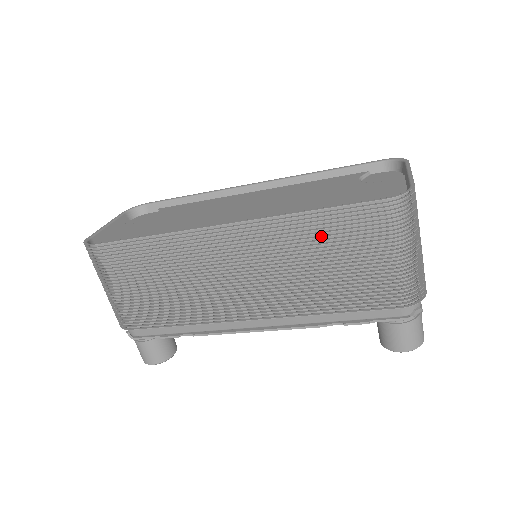
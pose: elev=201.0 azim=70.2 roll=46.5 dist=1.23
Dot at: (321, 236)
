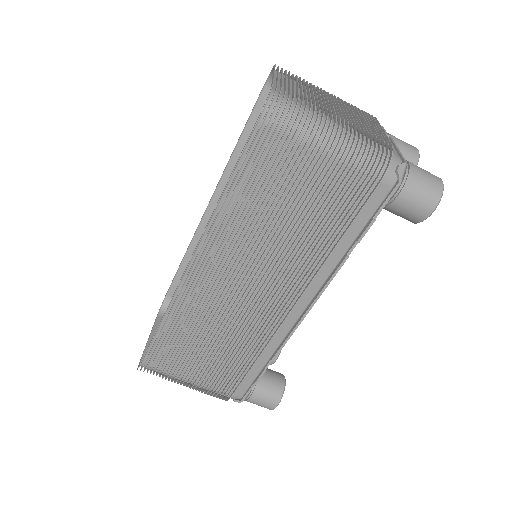
Dot at: (254, 200)
